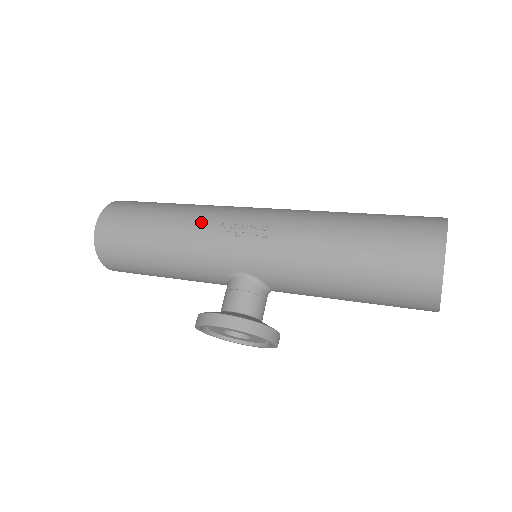
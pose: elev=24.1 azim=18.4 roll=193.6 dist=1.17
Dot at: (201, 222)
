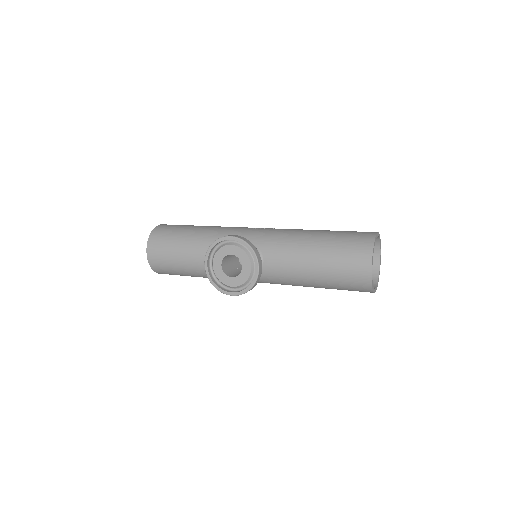
Dot at: occluded
